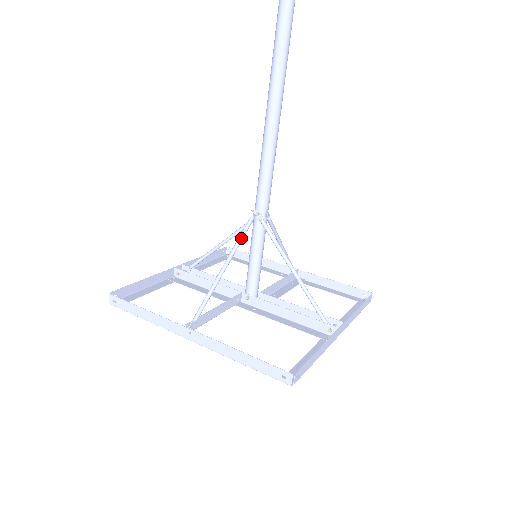
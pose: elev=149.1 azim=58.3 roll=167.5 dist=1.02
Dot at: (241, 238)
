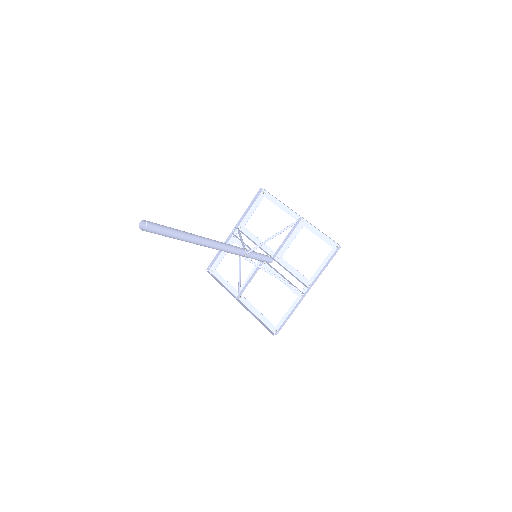
Dot at: (240, 264)
